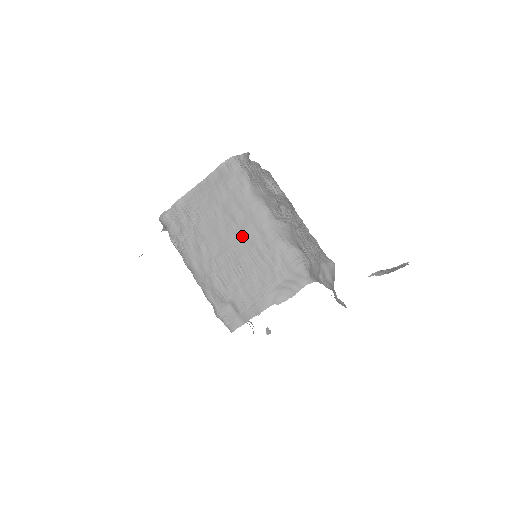
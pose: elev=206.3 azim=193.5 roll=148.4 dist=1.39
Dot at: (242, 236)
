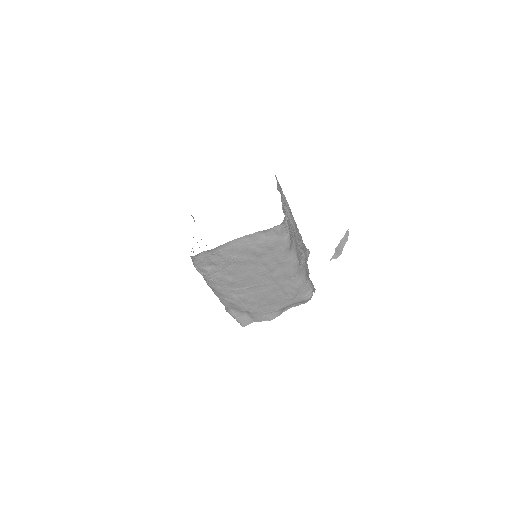
Dot at: (272, 279)
